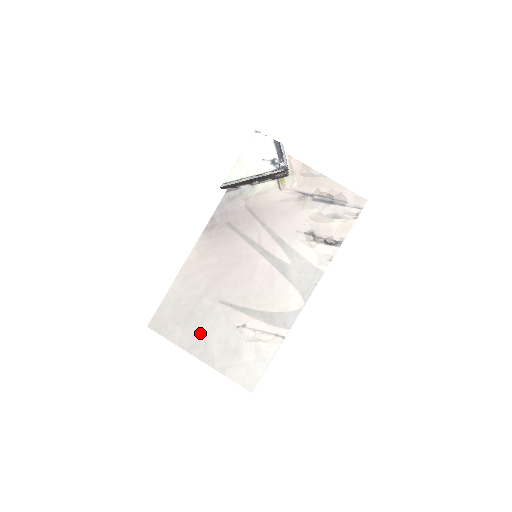
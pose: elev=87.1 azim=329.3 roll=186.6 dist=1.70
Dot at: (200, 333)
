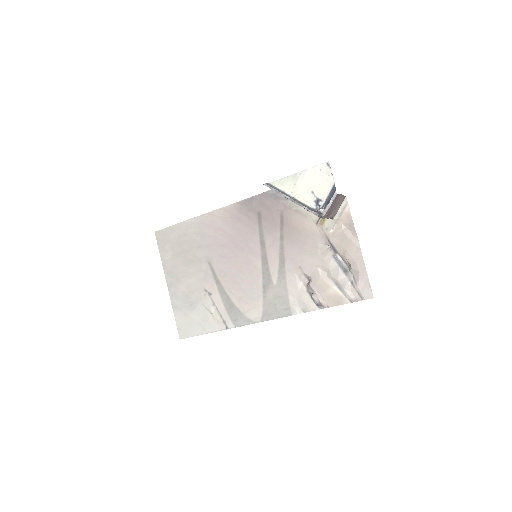
Dot at: (181, 270)
